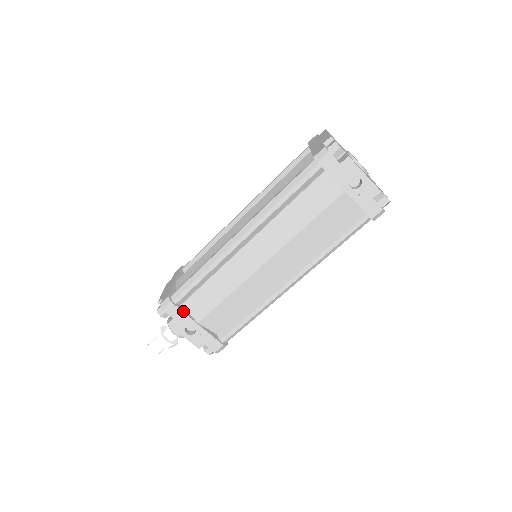
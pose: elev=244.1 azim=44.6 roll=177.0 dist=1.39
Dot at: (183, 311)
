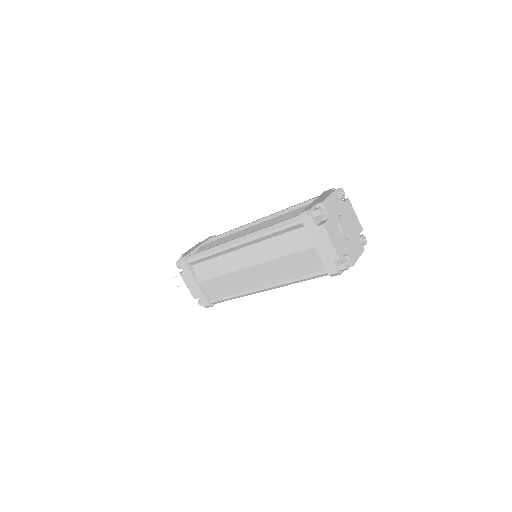
Dot at: occluded
